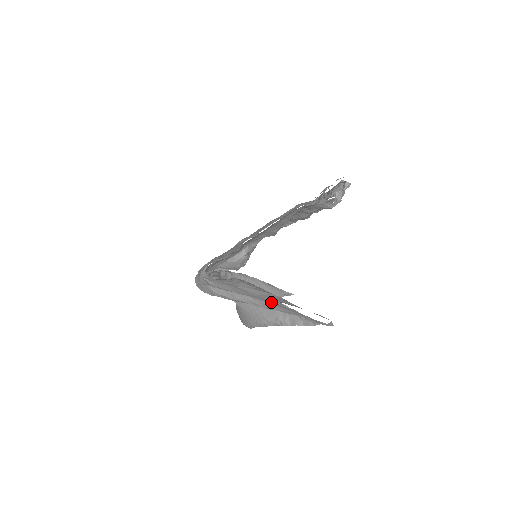
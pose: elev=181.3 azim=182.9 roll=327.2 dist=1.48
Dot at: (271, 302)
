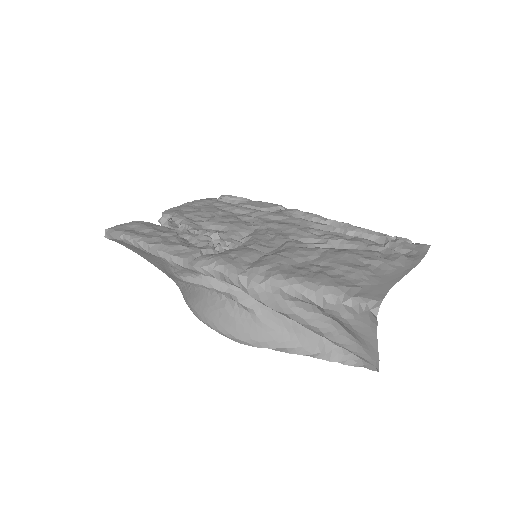
Dot at: (373, 346)
